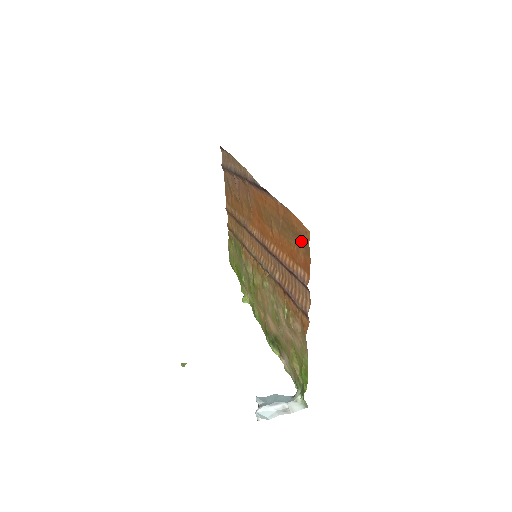
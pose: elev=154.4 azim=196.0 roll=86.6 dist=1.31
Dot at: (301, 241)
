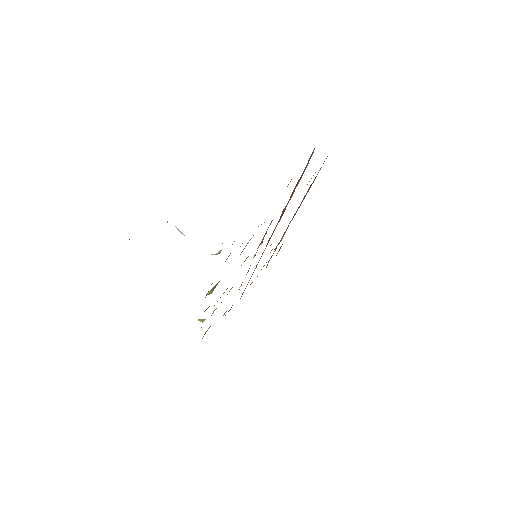
Dot at: occluded
